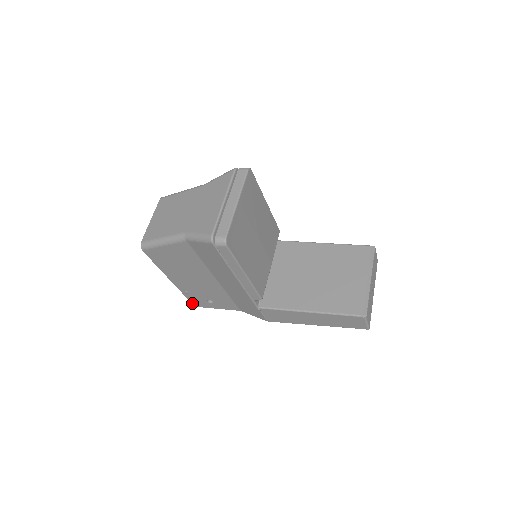
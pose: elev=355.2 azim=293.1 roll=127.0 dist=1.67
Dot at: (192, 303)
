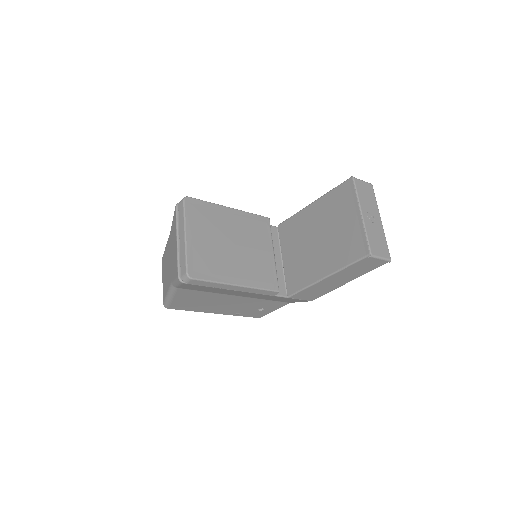
Dot at: (254, 317)
